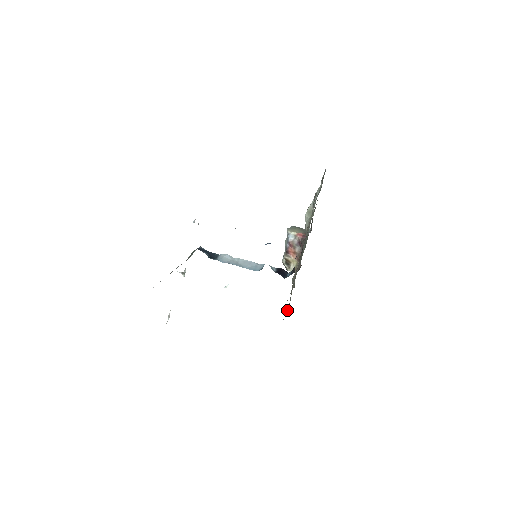
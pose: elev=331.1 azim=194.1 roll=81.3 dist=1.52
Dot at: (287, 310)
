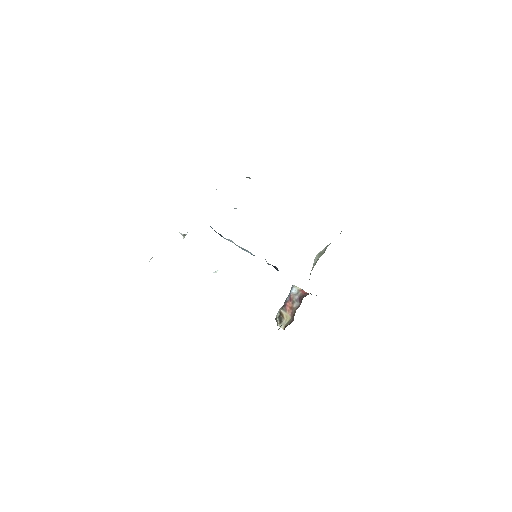
Dot at: occluded
